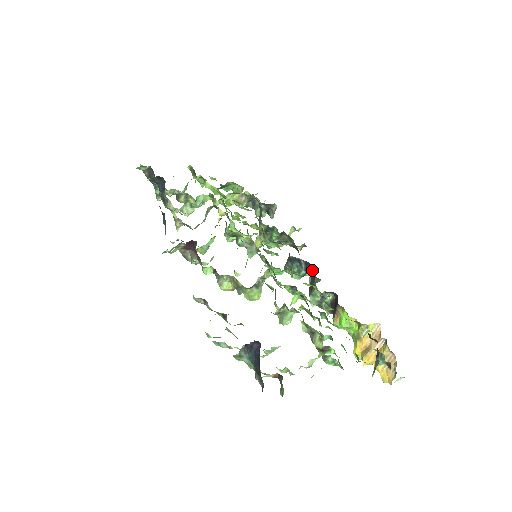
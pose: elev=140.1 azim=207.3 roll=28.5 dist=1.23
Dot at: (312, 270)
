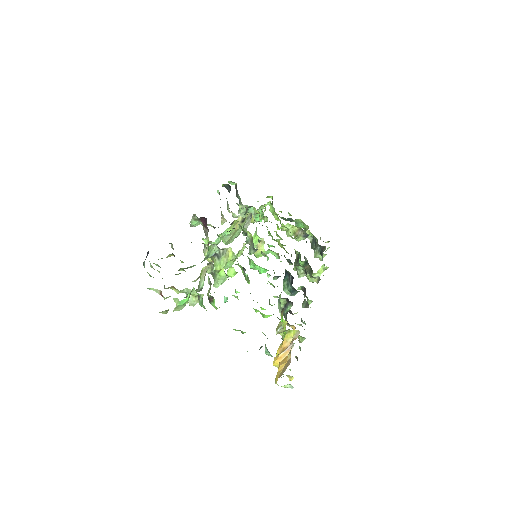
Dot at: (292, 283)
